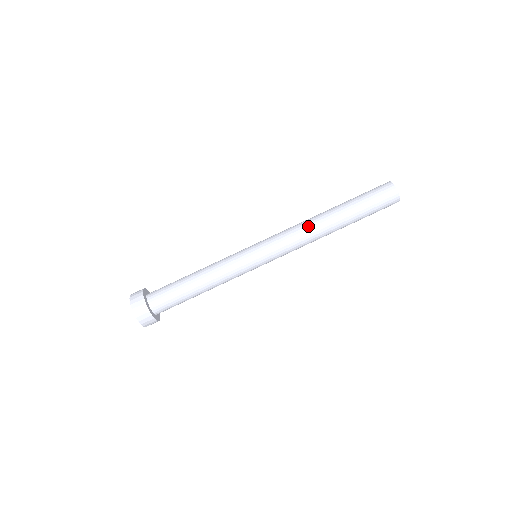
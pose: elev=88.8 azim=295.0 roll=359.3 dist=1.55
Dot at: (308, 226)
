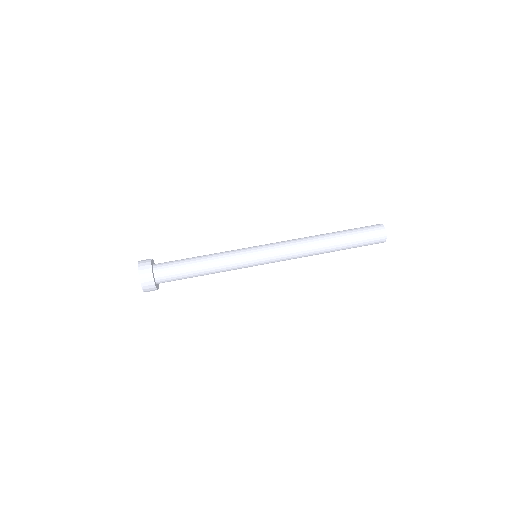
Dot at: (305, 238)
